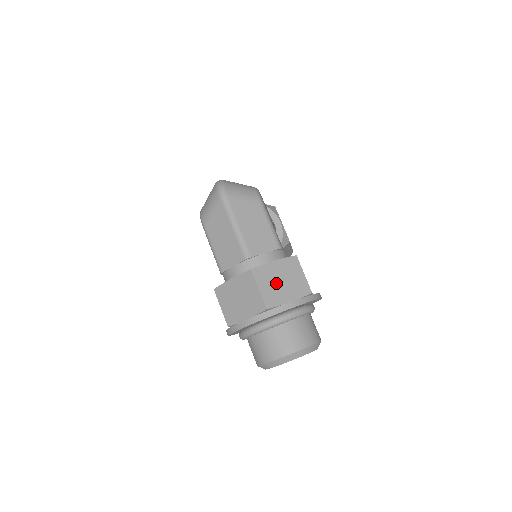
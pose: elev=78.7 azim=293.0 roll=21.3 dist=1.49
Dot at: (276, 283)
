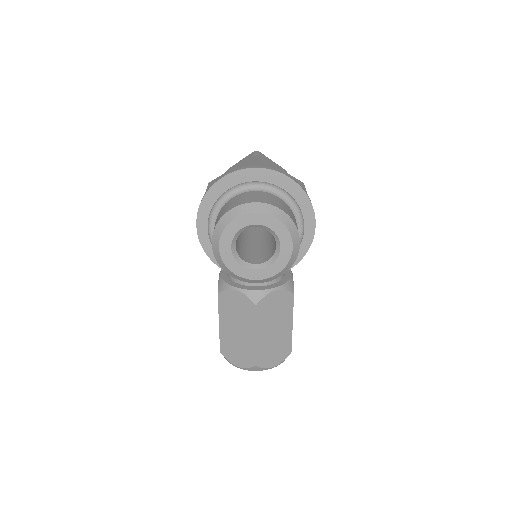
Dot at: occluded
